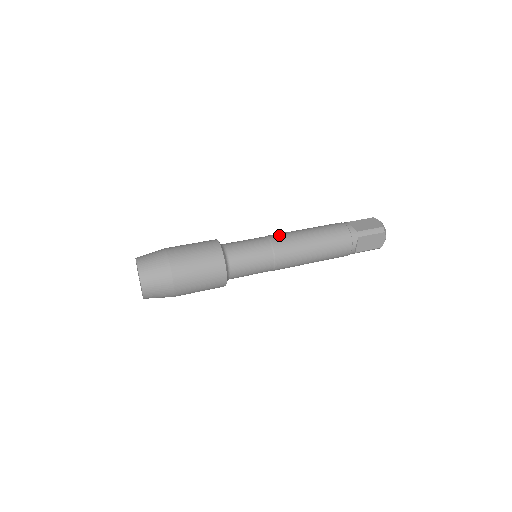
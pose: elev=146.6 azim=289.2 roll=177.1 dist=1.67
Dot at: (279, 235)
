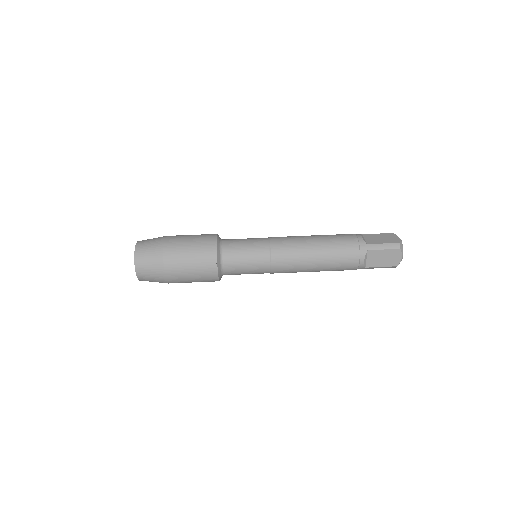
Dot at: (283, 262)
